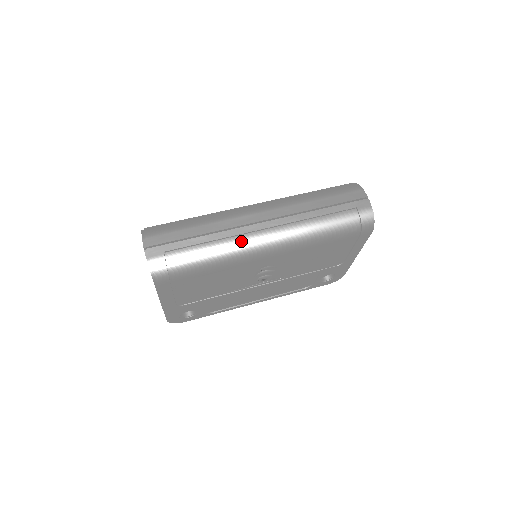
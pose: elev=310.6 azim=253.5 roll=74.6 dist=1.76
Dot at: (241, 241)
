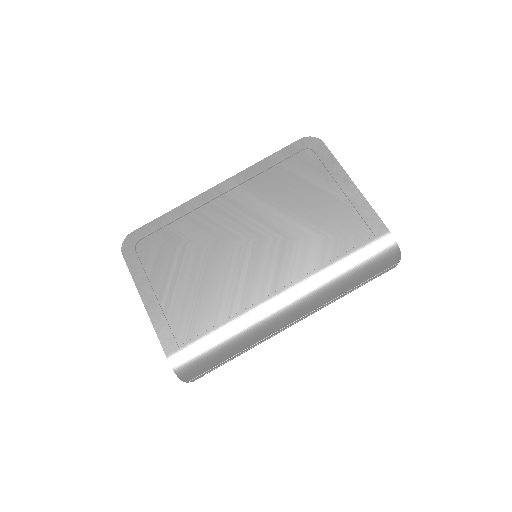
Dot at: occluded
